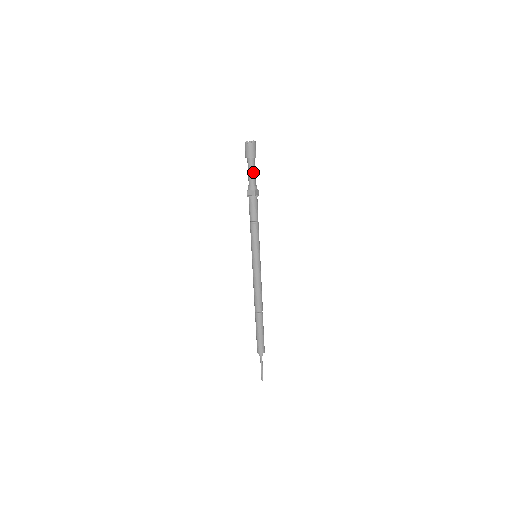
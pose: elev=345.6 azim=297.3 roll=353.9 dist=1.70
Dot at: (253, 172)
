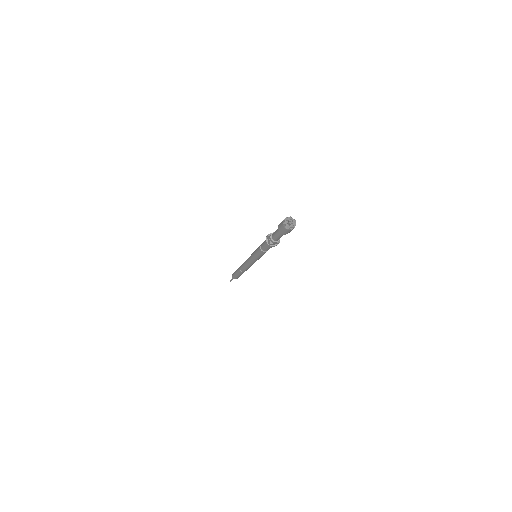
Dot at: occluded
